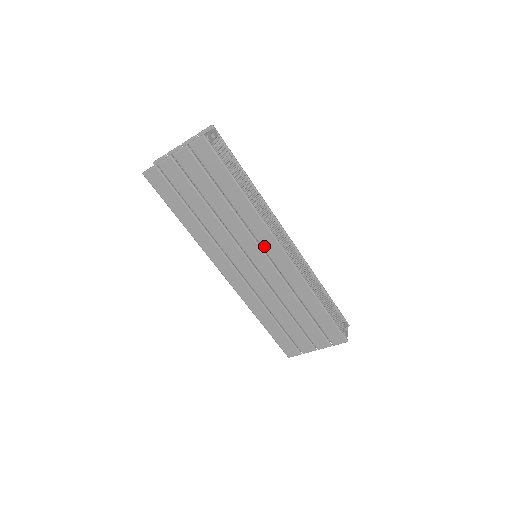
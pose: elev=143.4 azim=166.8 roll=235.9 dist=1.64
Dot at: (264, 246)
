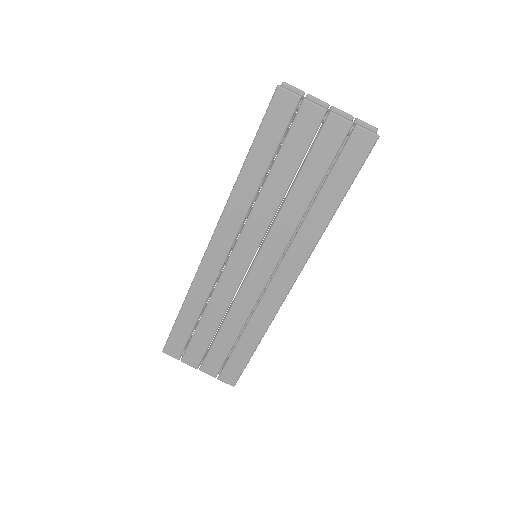
Dot at: (284, 263)
